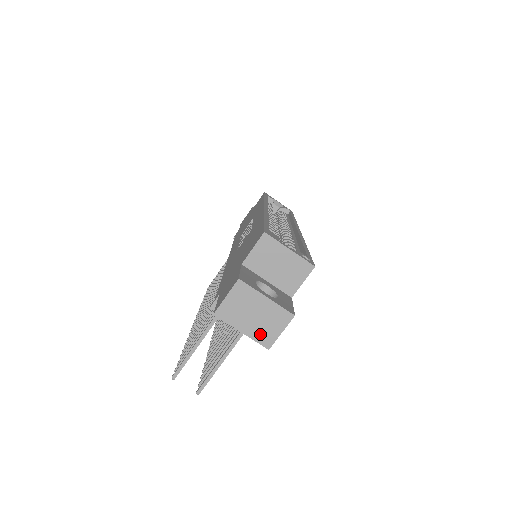
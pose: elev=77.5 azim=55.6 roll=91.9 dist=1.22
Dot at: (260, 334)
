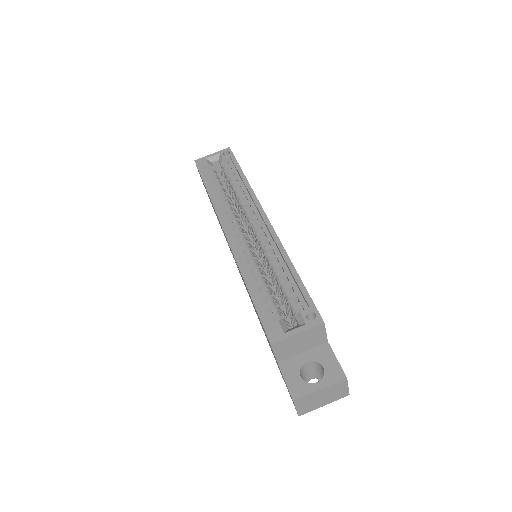
Dot at: (336, 397)
